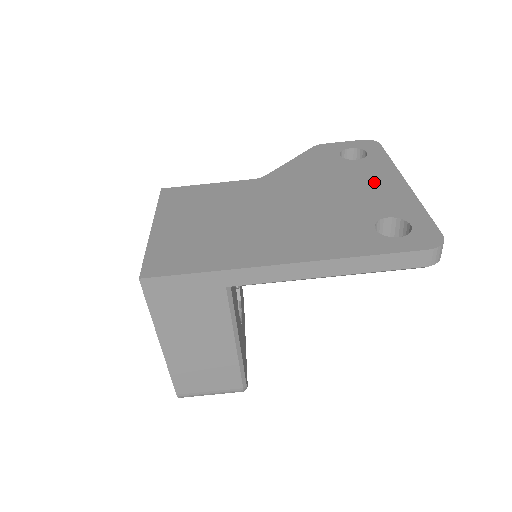
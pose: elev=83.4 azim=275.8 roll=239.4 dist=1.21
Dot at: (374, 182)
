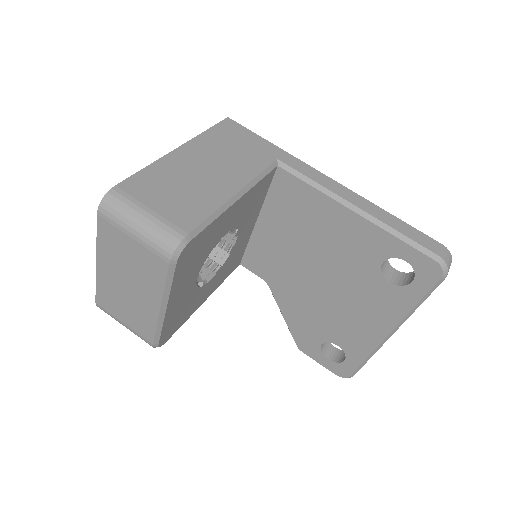
Dot at: occluded
